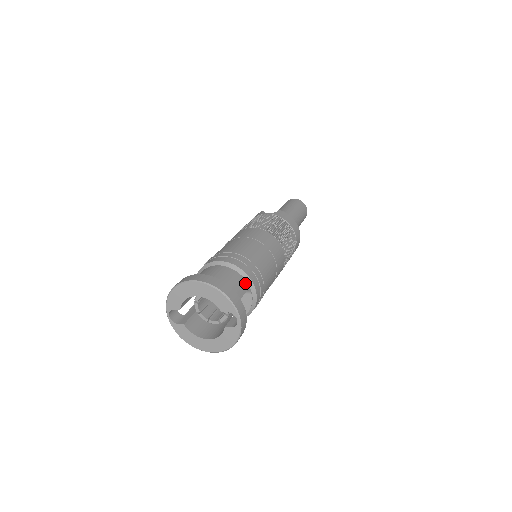
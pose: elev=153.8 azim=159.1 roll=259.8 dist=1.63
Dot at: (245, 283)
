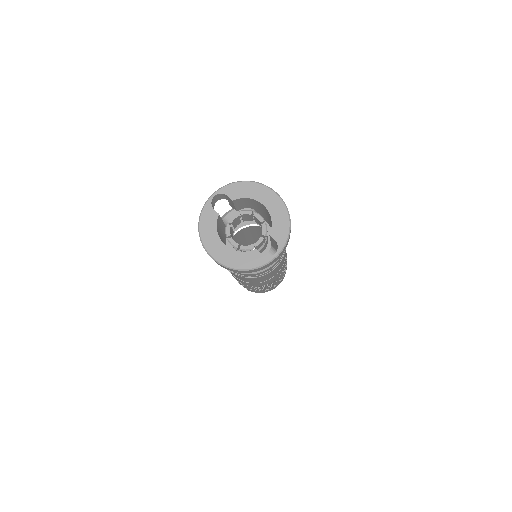
Dot at: occluded
